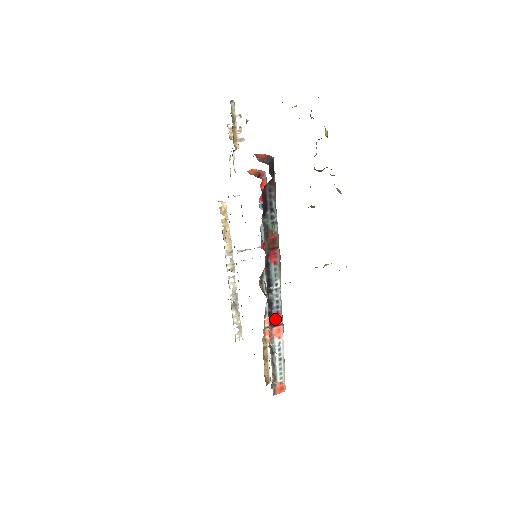
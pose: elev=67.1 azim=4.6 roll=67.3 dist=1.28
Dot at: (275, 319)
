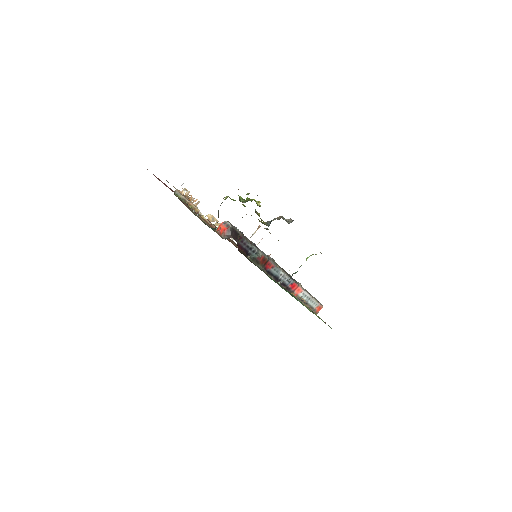
Dot at: (292, 288)
